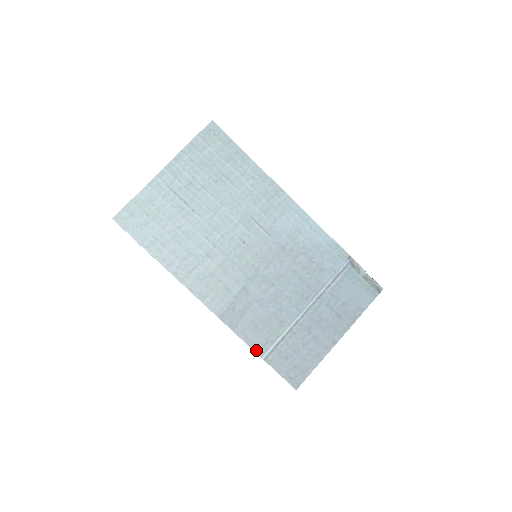
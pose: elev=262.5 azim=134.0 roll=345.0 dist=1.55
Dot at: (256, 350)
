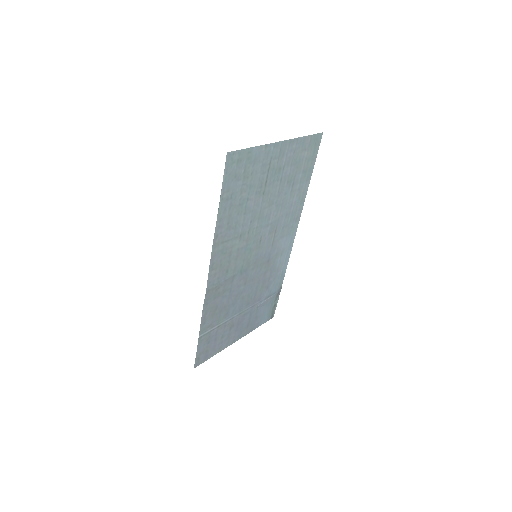
Dot at: (201, 328)
